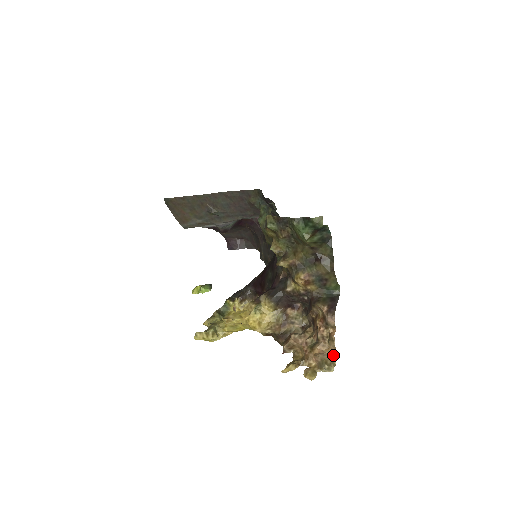
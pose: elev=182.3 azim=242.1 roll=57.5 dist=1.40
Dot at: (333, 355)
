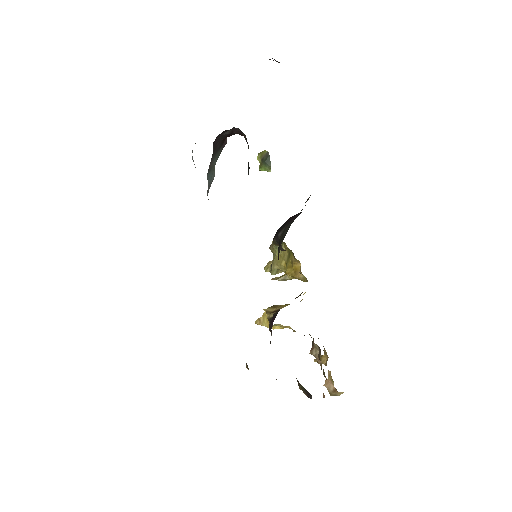
Dot at: (337, 391)
